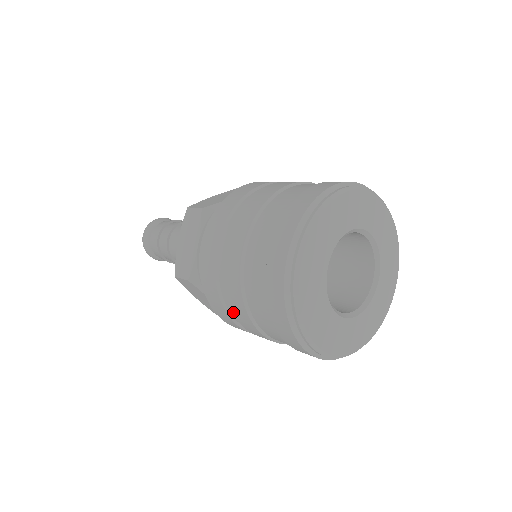
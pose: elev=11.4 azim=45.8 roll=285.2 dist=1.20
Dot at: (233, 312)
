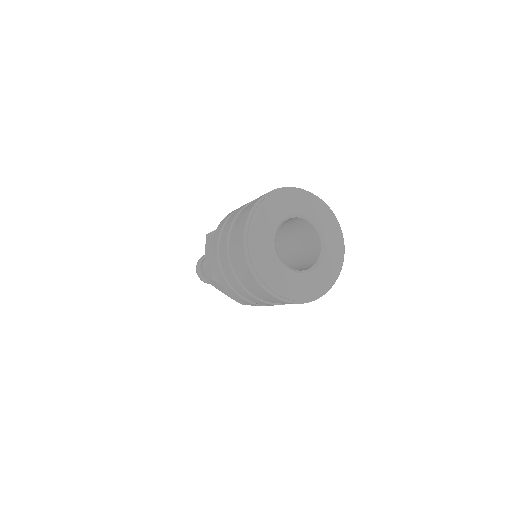
Dot at: (234, 288)
